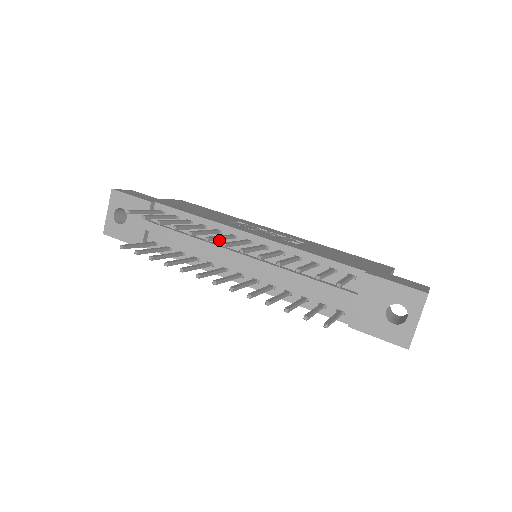
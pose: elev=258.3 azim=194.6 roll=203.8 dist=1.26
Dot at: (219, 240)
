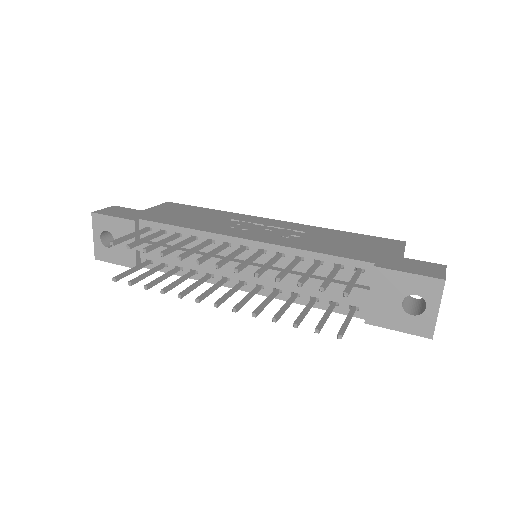
Dot at: occluded
